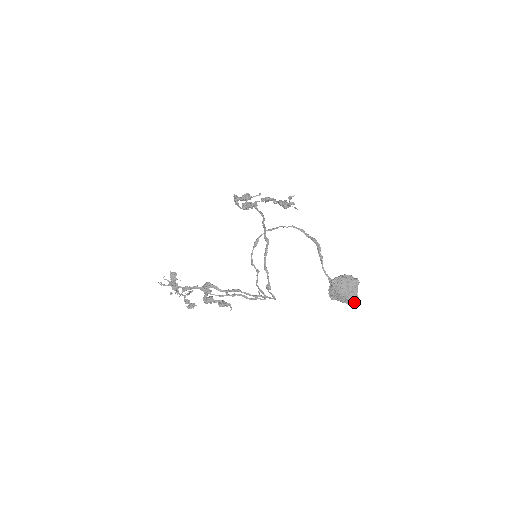
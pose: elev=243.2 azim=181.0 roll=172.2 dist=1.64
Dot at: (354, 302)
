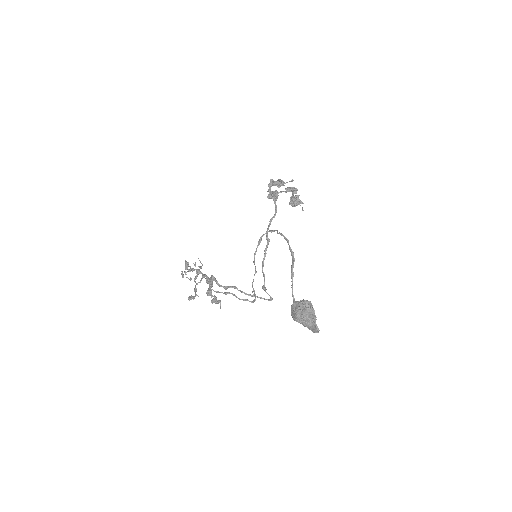
Dot at: (314, 329)
